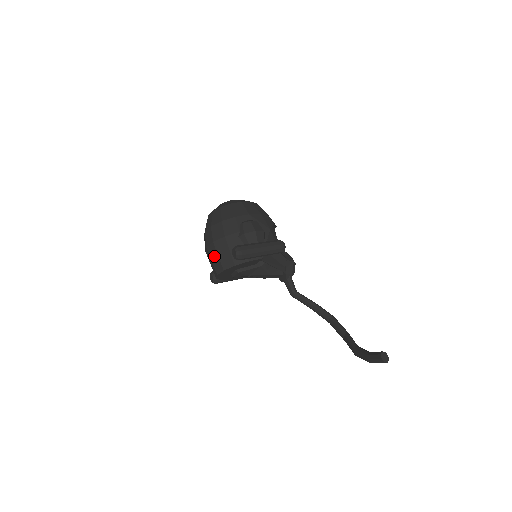
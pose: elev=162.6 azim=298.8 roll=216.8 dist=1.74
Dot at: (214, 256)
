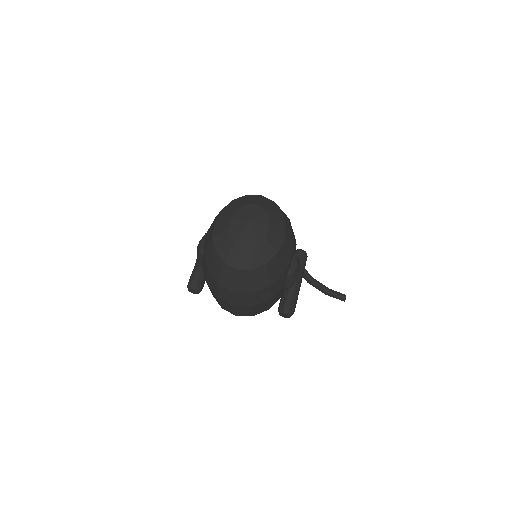
Dot at: (244, 311)
